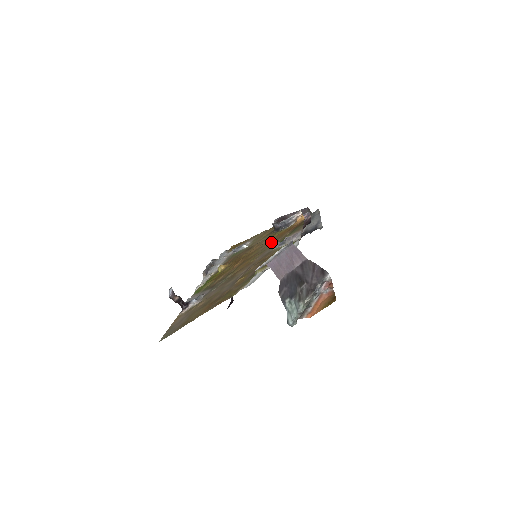
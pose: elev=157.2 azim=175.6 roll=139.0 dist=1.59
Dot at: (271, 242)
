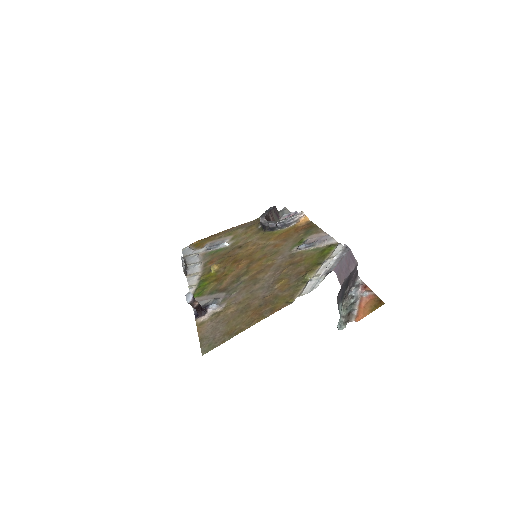
Dot at: (278, 242)
